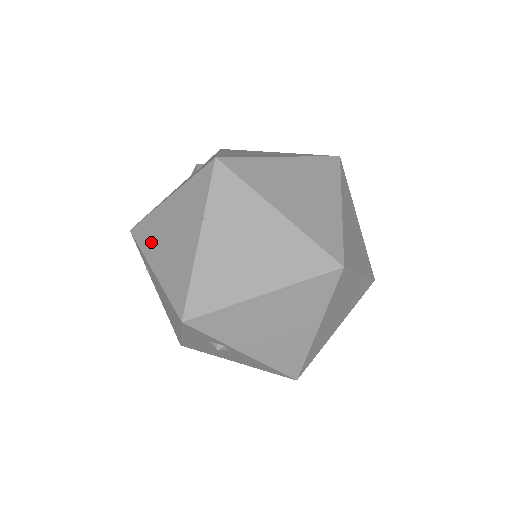
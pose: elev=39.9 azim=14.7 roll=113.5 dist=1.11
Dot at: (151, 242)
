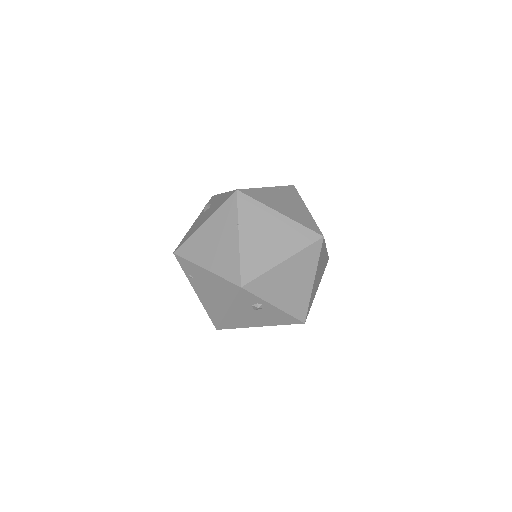
Dot at: (197, 253)
